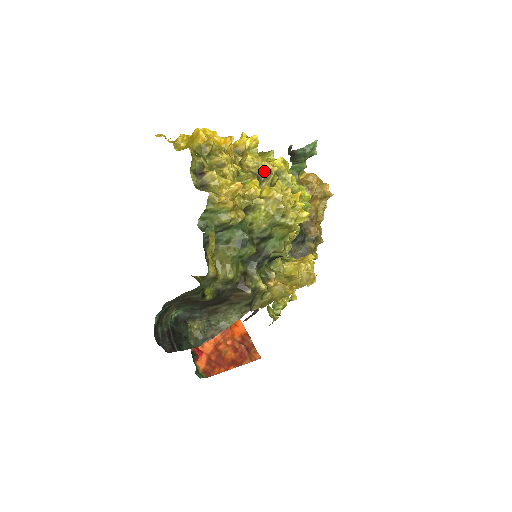
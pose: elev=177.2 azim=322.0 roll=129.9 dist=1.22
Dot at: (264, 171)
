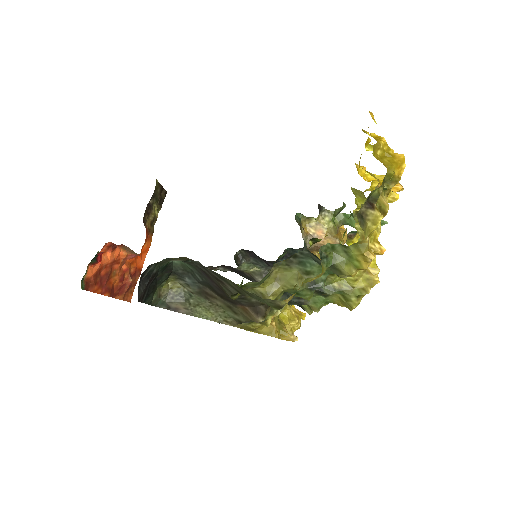
Dot at: occluded
